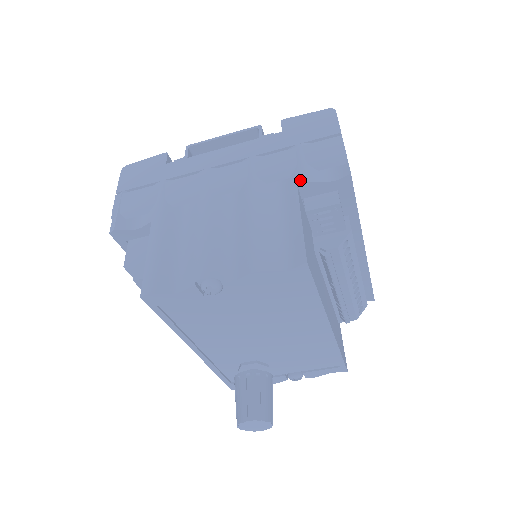
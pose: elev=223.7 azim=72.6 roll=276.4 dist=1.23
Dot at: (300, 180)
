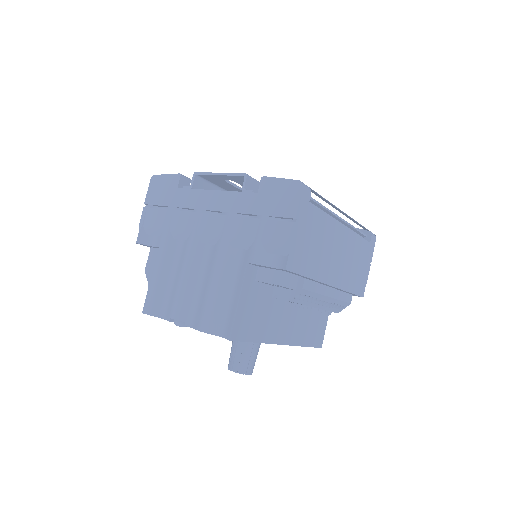
Dot at: (251, 259)
